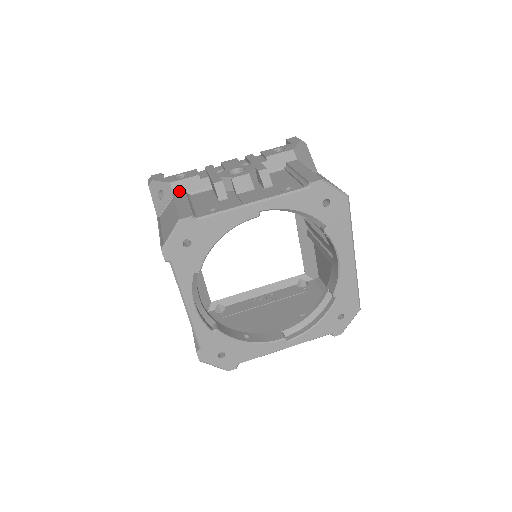
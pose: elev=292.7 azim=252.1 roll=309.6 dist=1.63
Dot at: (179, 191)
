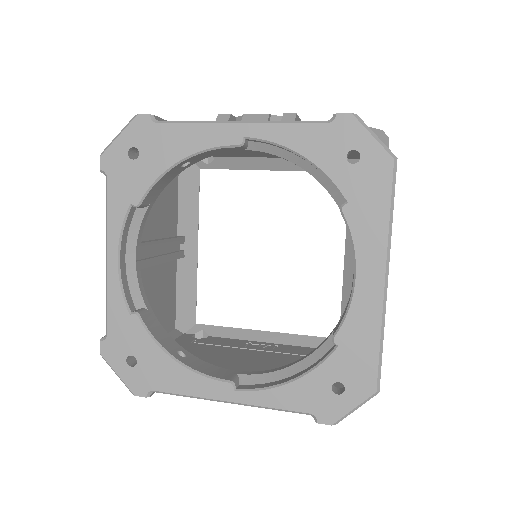
Dot at: occluded
